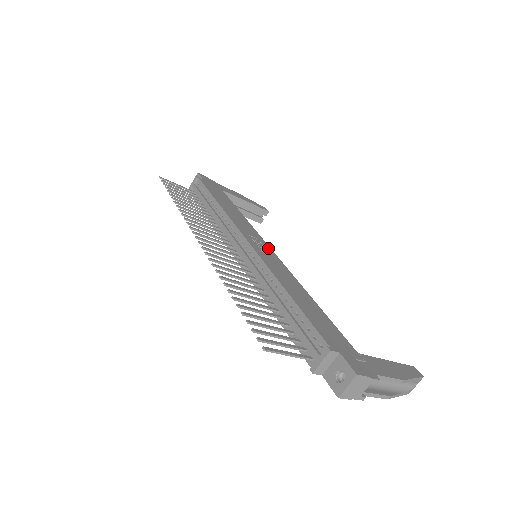
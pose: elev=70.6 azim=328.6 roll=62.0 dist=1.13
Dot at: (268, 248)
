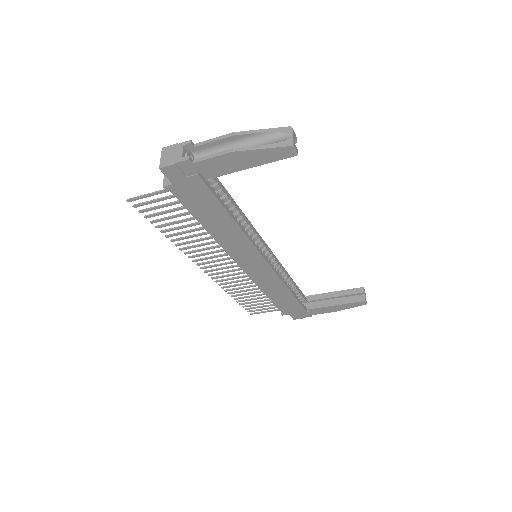
Dot at: occluded
